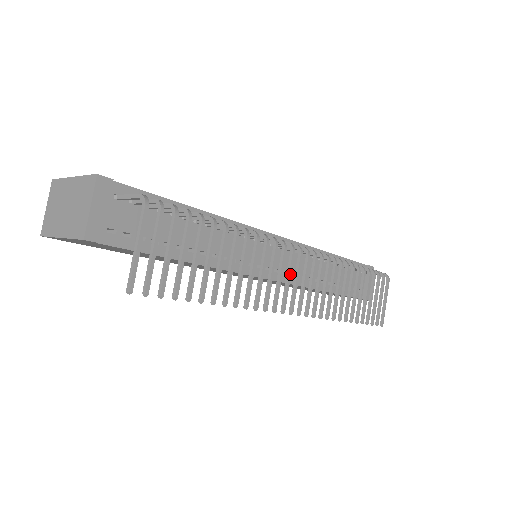
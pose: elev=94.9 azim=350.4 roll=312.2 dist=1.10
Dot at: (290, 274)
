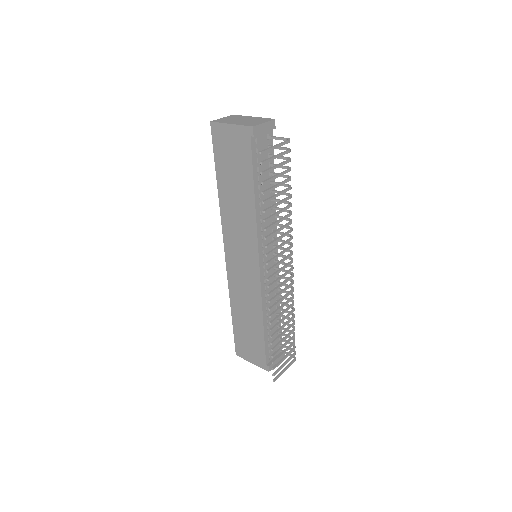
Dot at: (283, 261)
